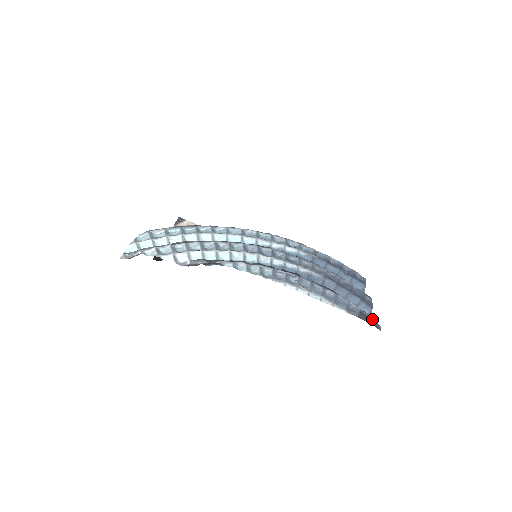
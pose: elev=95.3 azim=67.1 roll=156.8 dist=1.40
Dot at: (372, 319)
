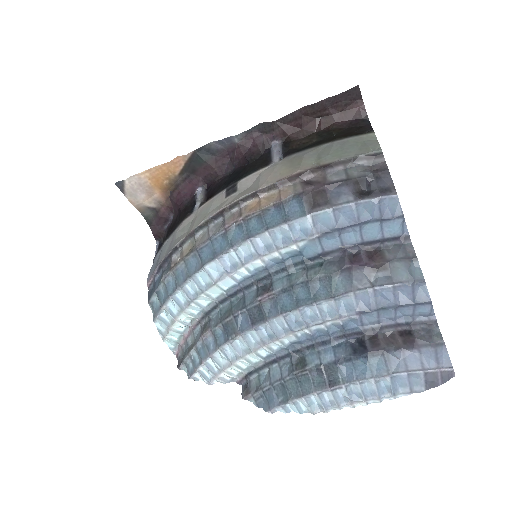
Dot at: (440, 369)
